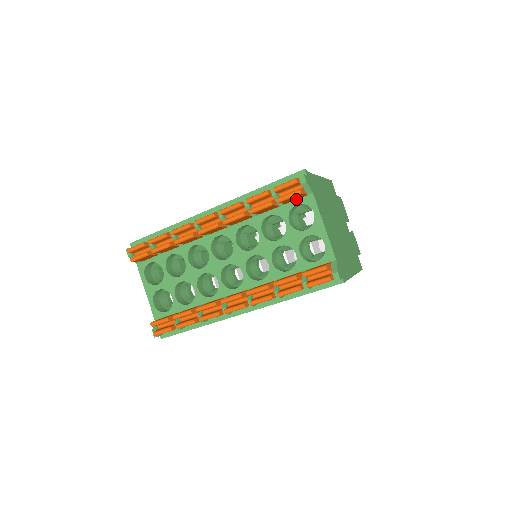
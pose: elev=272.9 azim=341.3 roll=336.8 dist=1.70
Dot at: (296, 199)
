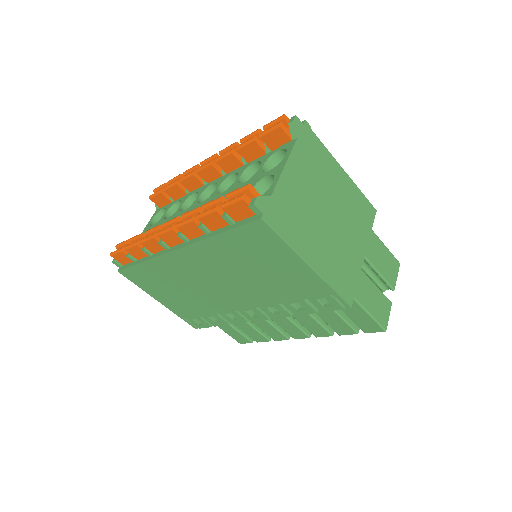
Dot at: occluded
